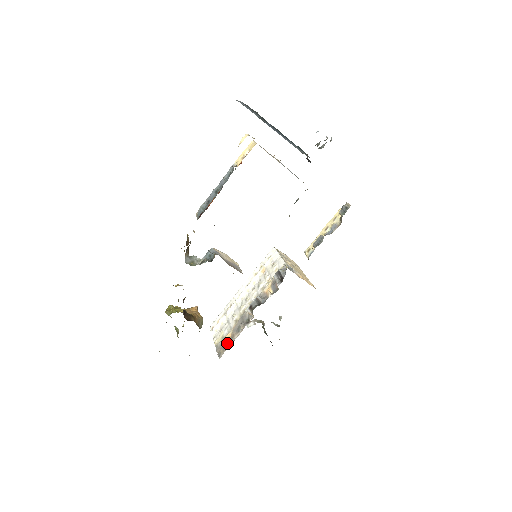
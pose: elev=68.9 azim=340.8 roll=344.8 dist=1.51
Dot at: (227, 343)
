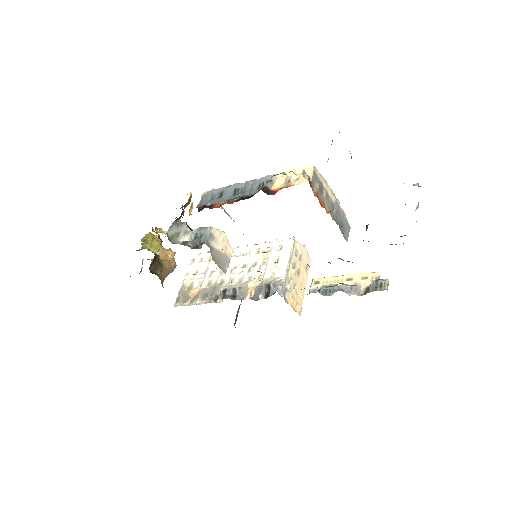
Dot at: (189, 298)
